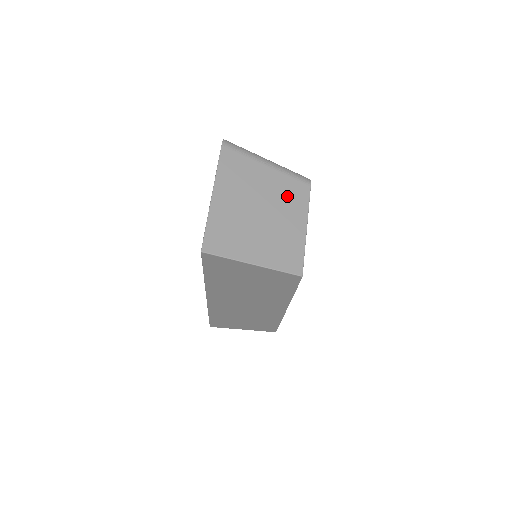
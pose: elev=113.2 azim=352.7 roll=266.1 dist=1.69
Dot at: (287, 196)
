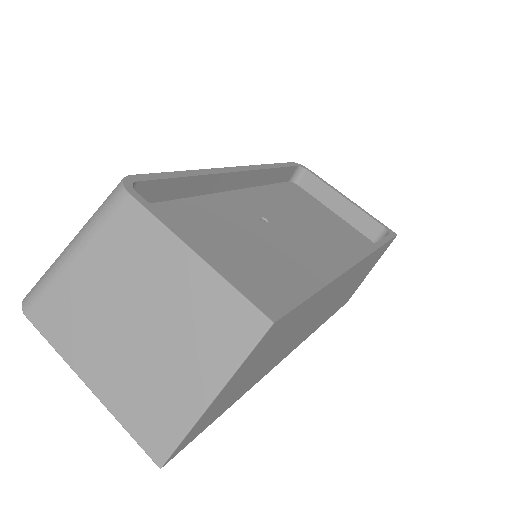
Dot at: (129, 255)
